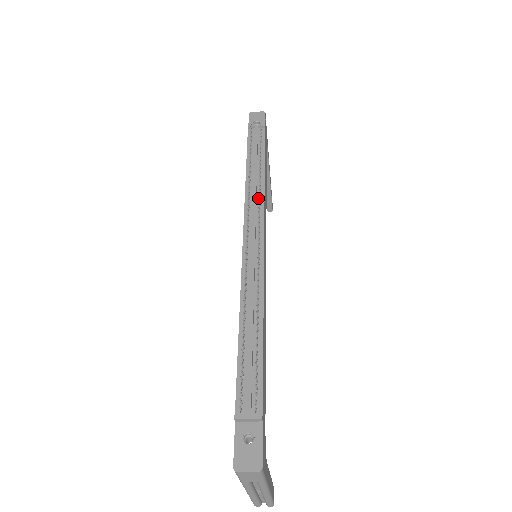
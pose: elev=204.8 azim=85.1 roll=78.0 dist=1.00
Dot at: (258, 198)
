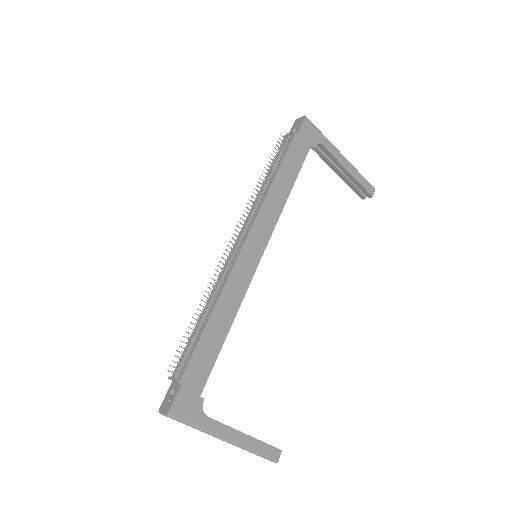
Dot at: (258, 207)
